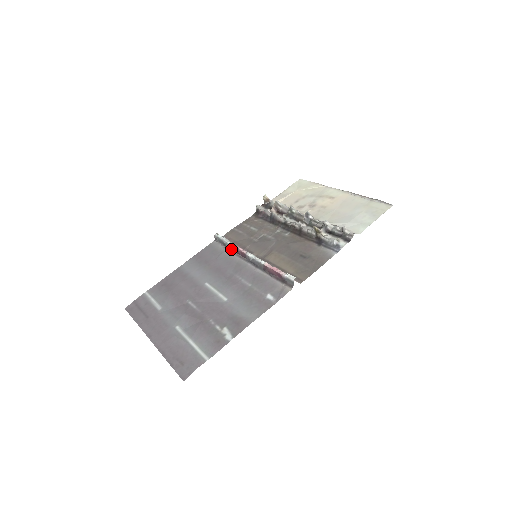
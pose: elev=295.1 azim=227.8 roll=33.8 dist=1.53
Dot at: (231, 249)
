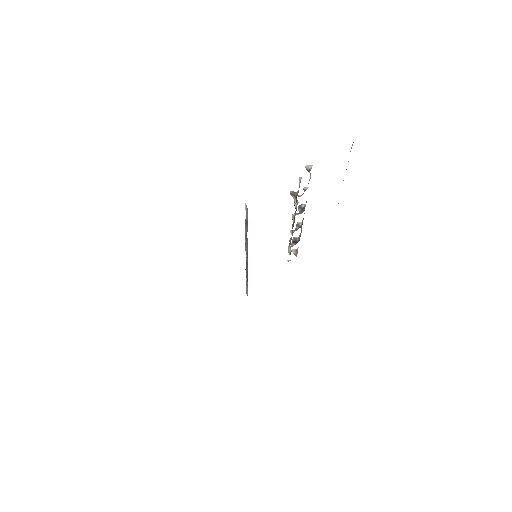
Dot at: (247, 279)
